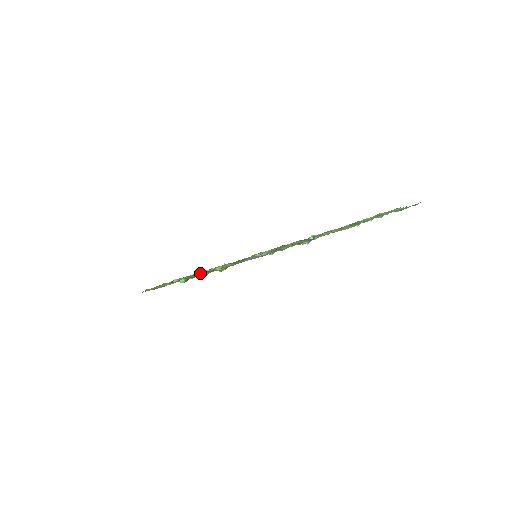
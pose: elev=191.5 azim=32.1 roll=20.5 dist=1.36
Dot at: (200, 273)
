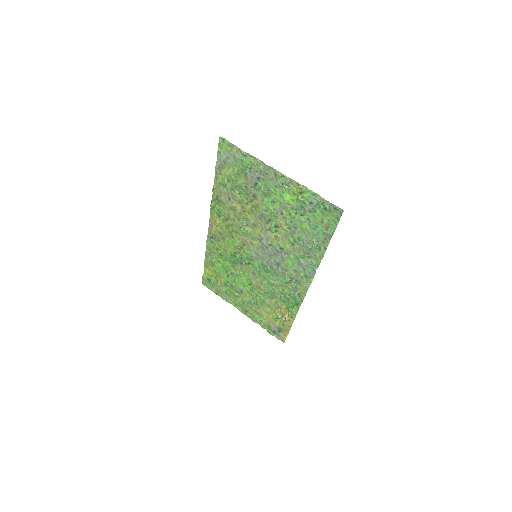
Dot at: (219, 233)
